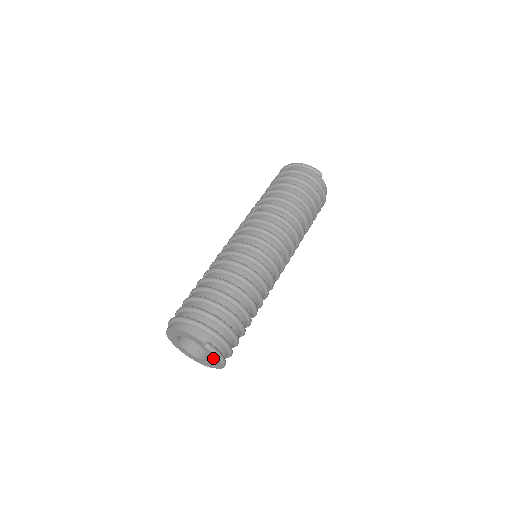
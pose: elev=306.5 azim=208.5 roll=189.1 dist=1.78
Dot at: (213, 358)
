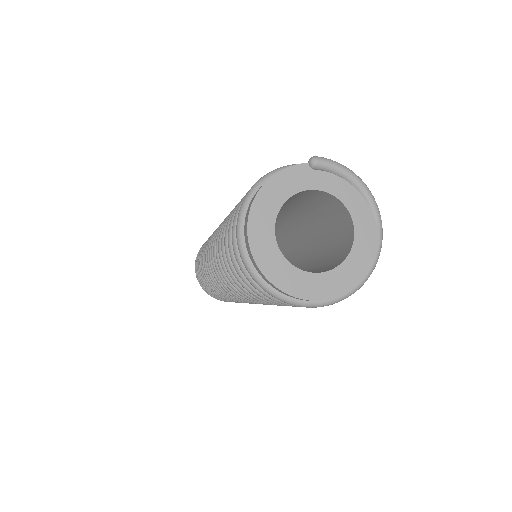
Dot at: (349, 200)
